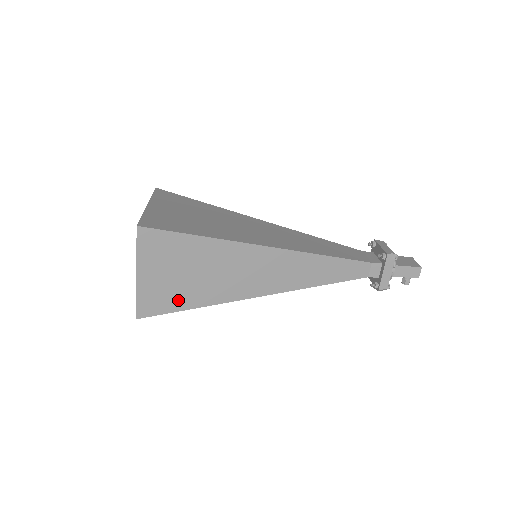
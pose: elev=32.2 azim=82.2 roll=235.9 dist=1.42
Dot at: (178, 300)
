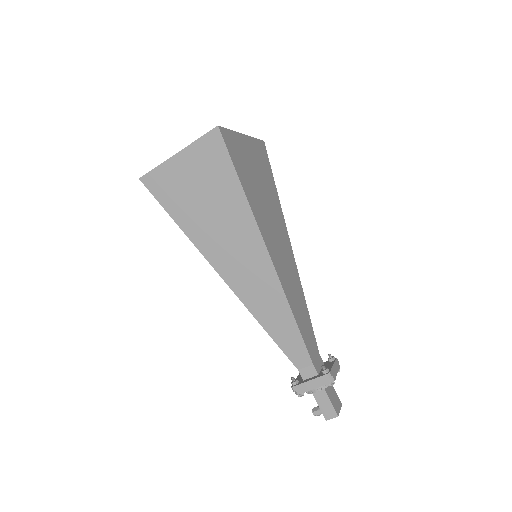
Dot at: (176, 204)
